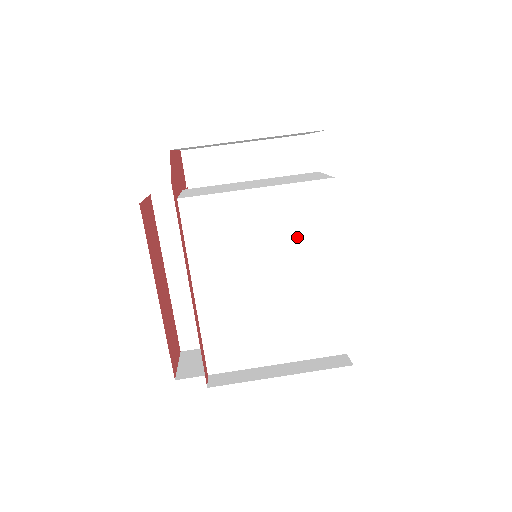
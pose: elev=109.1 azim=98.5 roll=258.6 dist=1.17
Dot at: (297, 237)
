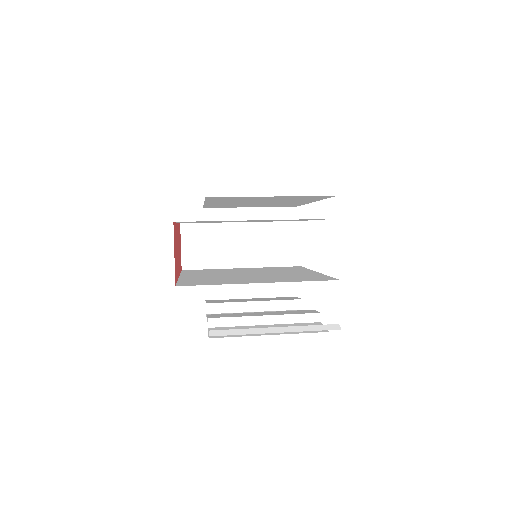
Dot at: occluded
